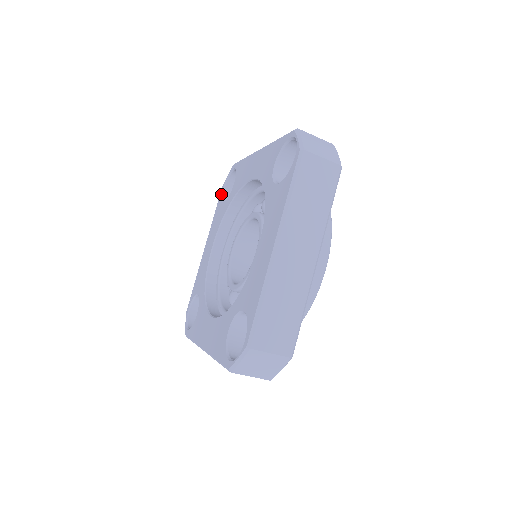
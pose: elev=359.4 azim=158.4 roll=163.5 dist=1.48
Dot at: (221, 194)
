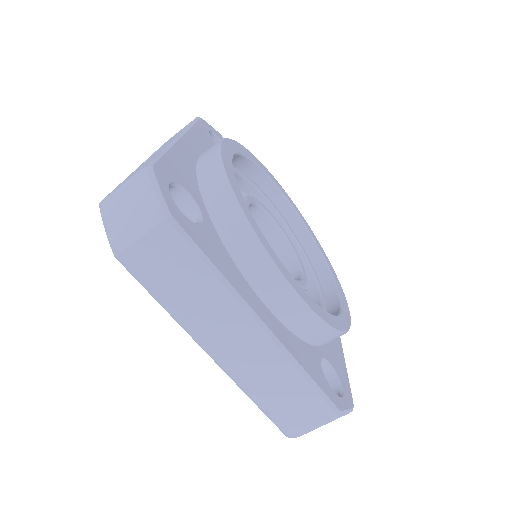
Dot at: occluded
